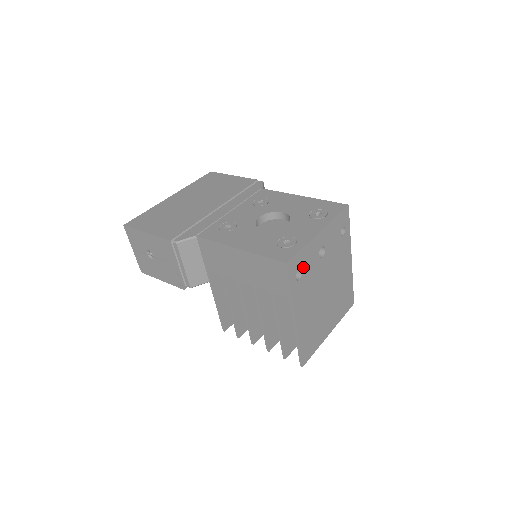
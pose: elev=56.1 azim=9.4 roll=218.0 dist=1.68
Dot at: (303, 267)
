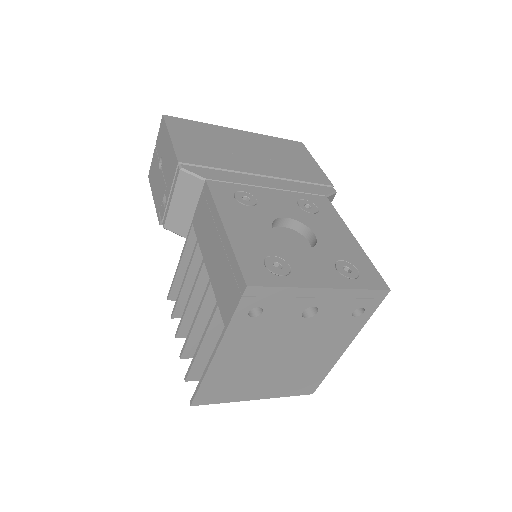
Dot at: (269, 308)
